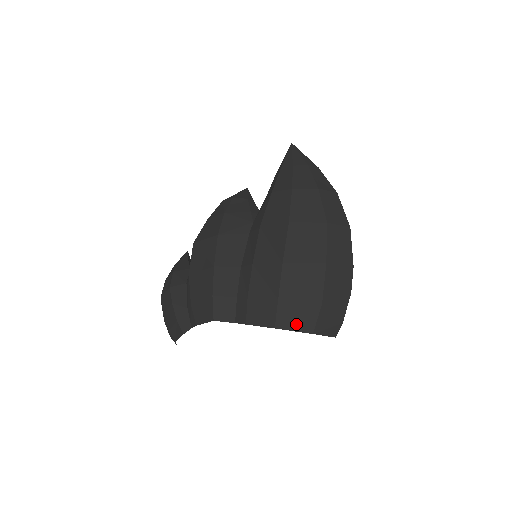
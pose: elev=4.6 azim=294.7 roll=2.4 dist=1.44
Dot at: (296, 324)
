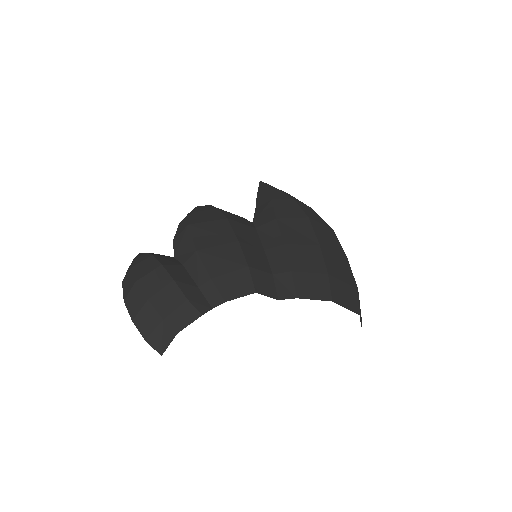
Dot at: (346, 302)
